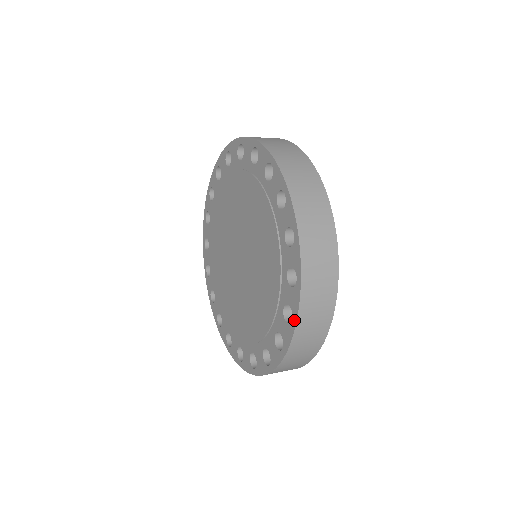
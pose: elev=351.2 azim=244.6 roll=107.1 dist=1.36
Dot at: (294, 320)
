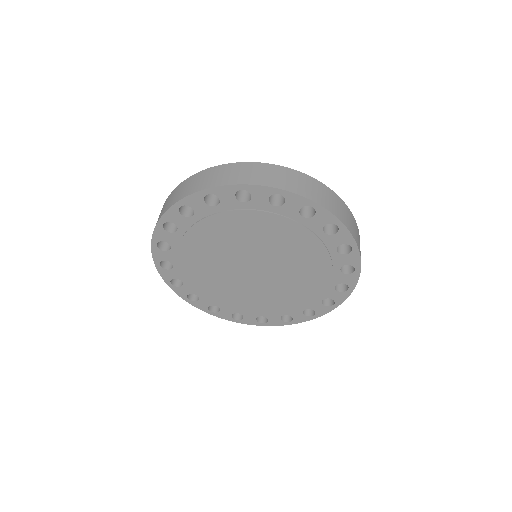
Dot at: (315, 317)
